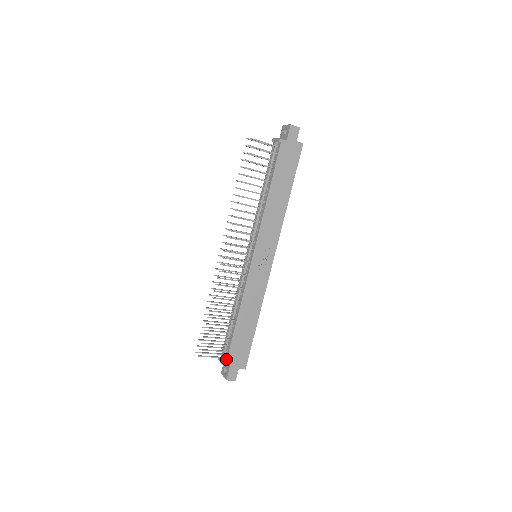
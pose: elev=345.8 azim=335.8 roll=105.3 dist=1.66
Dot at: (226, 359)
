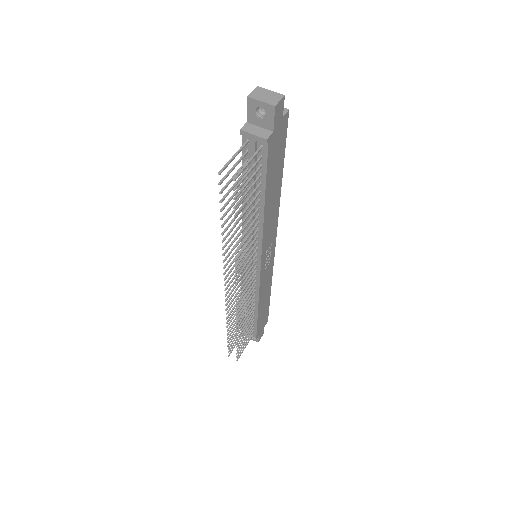
Dot at: (255, 336)
